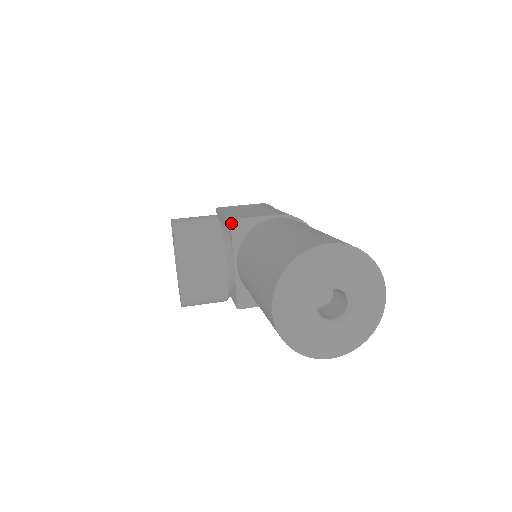
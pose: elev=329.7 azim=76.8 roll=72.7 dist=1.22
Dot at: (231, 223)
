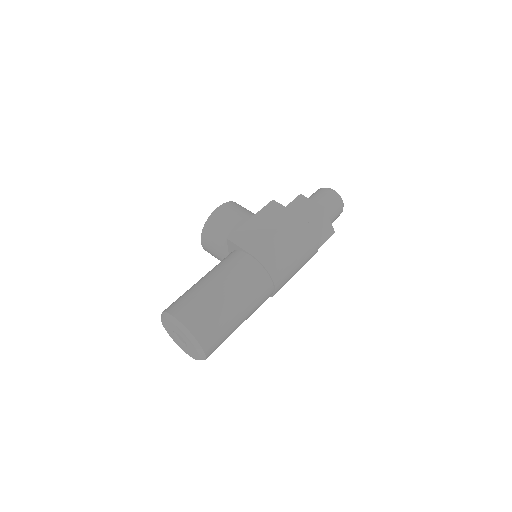
Dot at: (227, 240)
